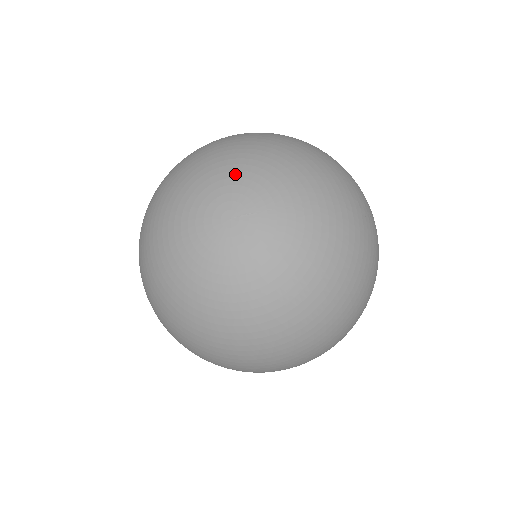
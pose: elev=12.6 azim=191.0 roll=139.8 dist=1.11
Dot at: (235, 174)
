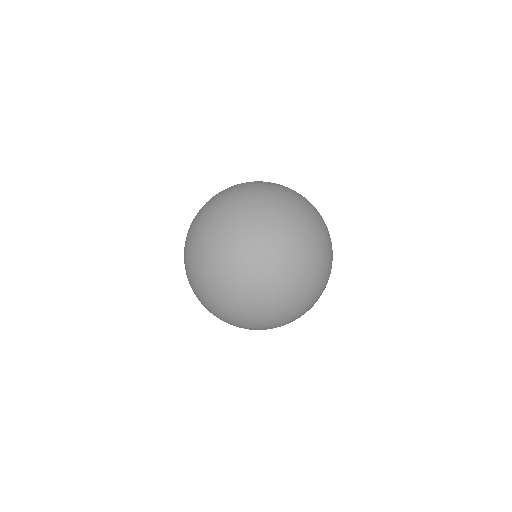
Dot at: (242, 223)
